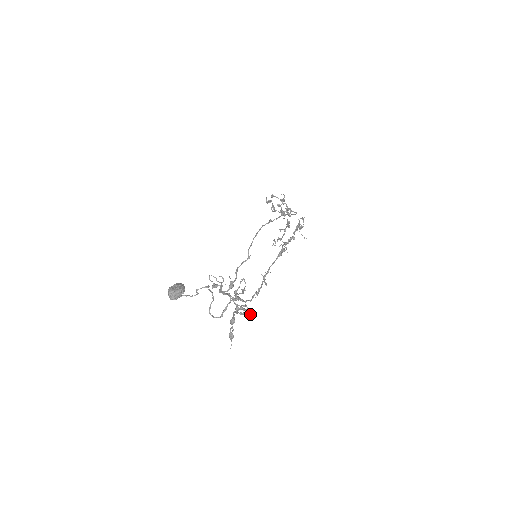
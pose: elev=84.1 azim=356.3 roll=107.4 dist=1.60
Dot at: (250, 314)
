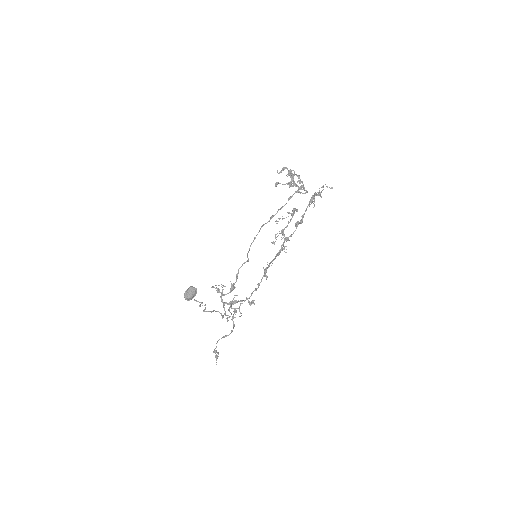
Dot at: (251, 303)
